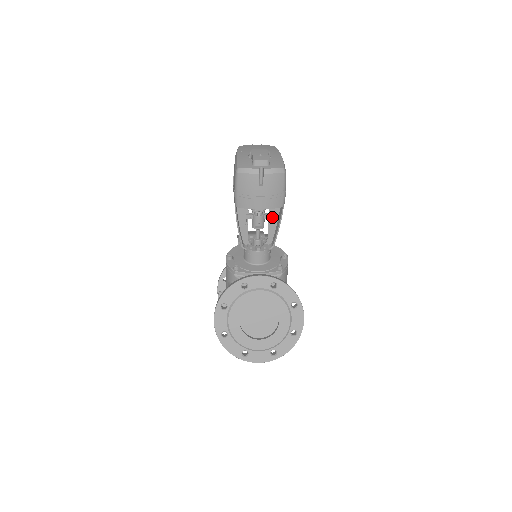
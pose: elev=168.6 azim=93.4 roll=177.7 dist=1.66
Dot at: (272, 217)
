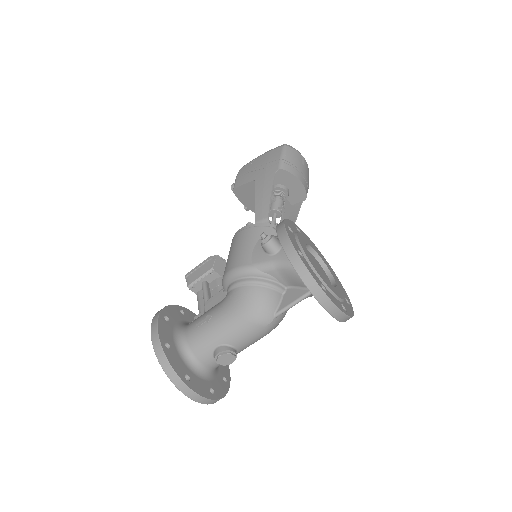
Dot at: (285, 214)
